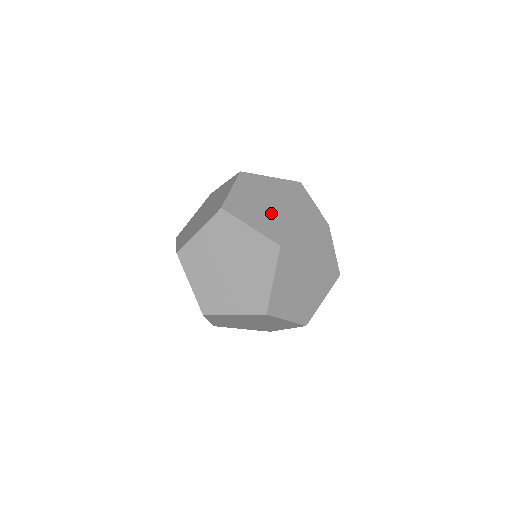
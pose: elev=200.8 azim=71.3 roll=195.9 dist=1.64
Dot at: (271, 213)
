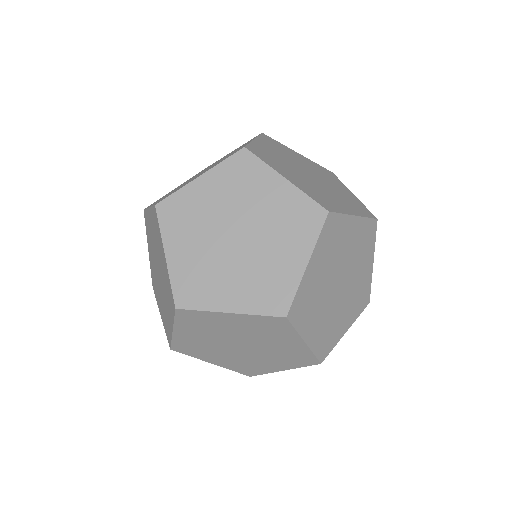
Dot at: (308, 179)
